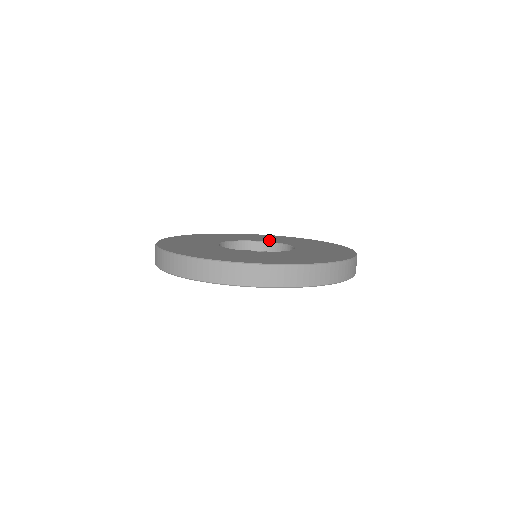
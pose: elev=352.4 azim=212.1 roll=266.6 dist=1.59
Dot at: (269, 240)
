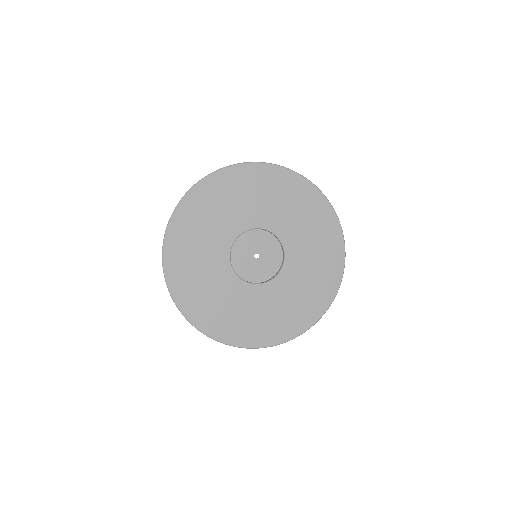
Dot at: occluded
